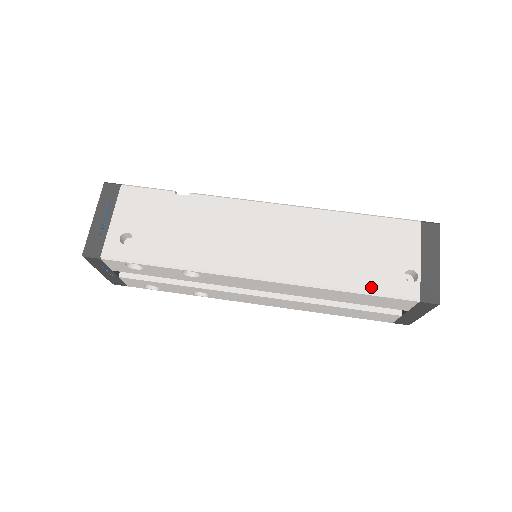
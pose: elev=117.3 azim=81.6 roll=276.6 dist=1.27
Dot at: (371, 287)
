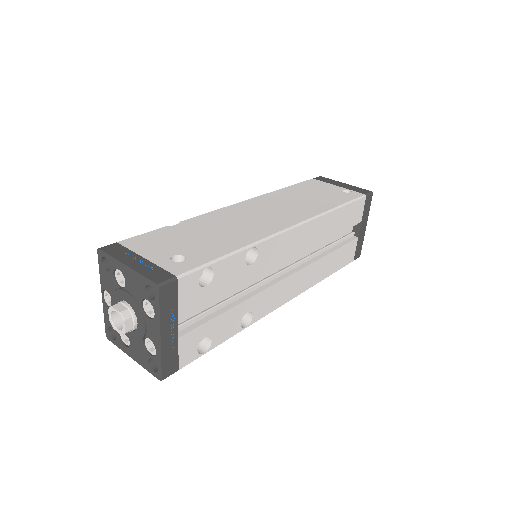
Dot at: (343, 201)
